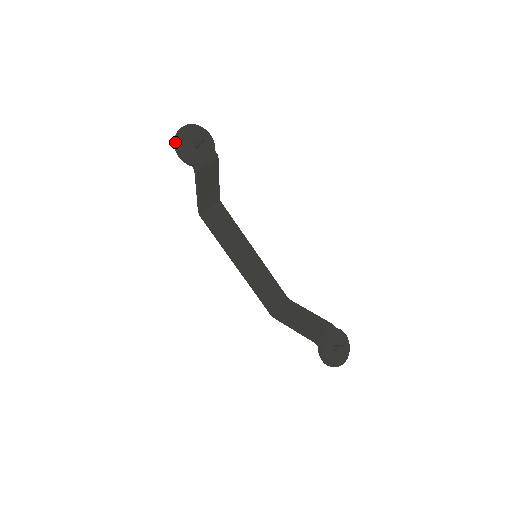
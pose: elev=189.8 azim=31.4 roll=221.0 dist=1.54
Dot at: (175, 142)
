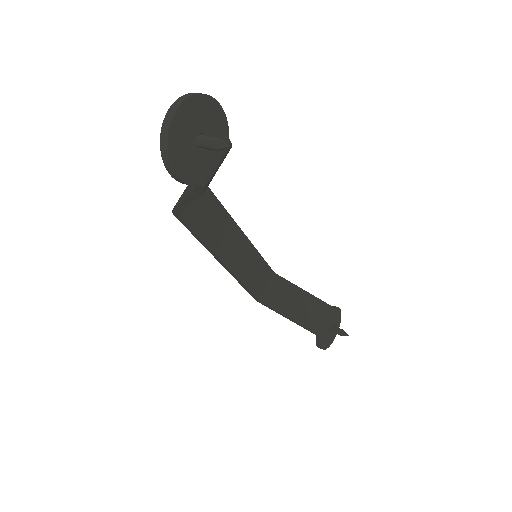
Dot at: (166, 152)
